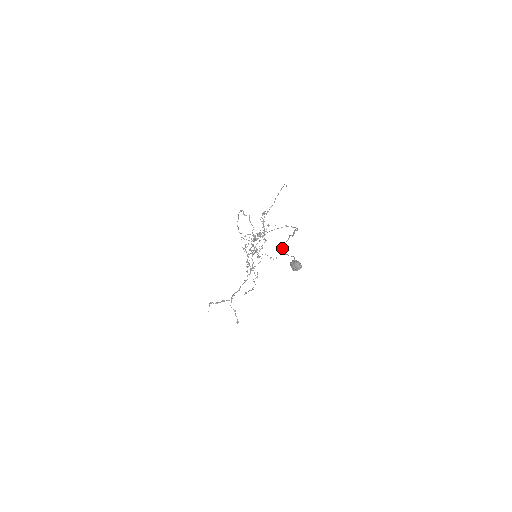
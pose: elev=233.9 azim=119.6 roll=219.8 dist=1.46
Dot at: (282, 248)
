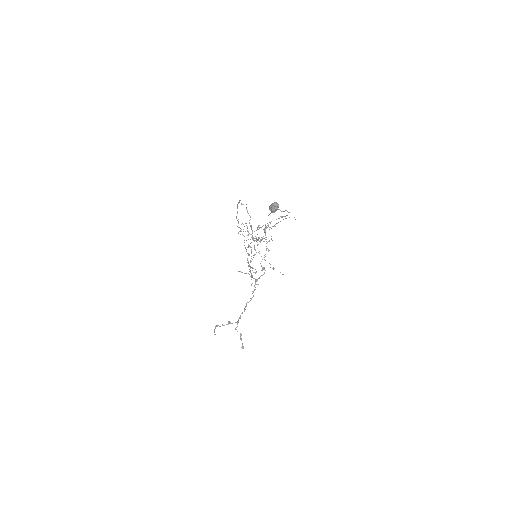
Dot at: occluded
